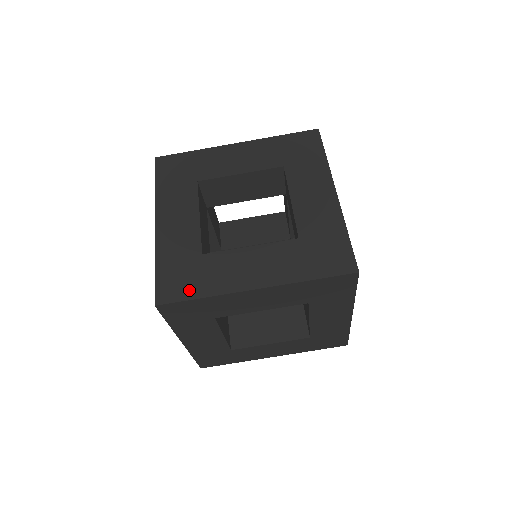
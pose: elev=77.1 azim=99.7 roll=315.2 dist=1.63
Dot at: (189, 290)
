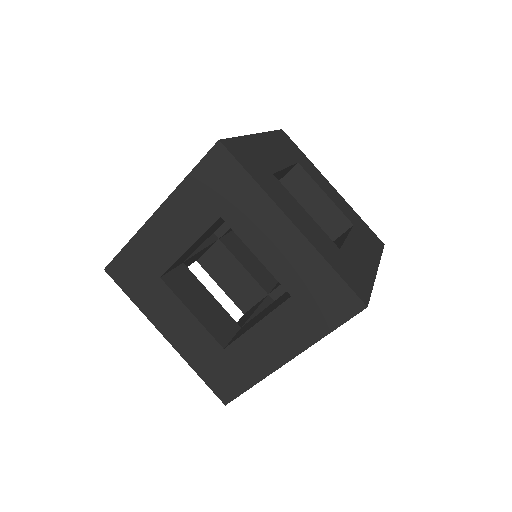
Dot at: (239, 384)
